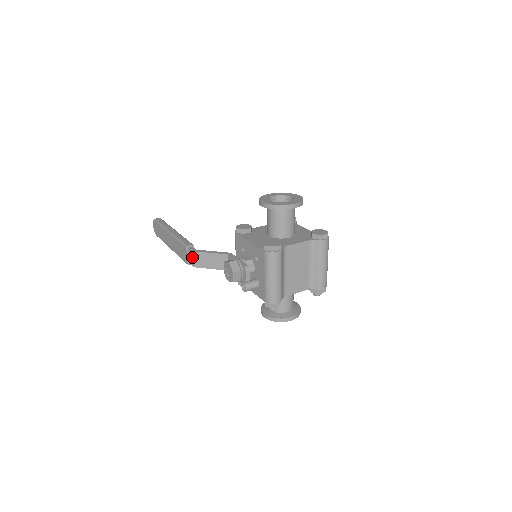
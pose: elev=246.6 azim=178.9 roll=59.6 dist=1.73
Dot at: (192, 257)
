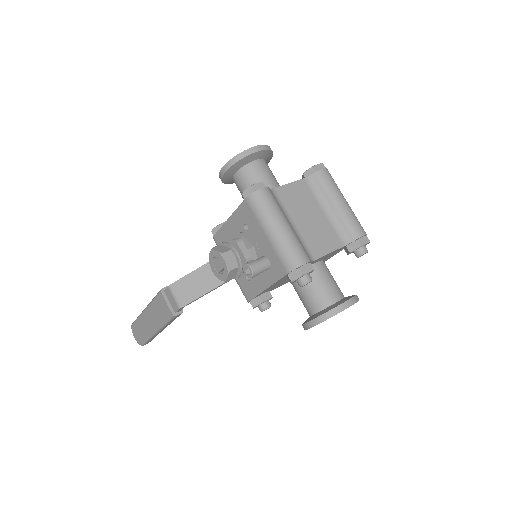
Dot at: (172, 296)
